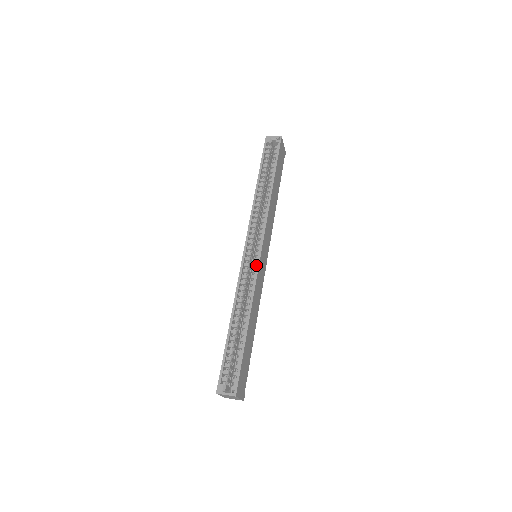
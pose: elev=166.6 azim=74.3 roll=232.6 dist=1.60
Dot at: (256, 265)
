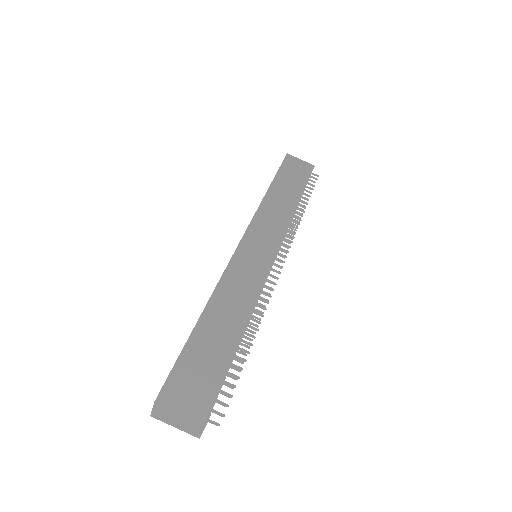
Dot at: (235, 257)
